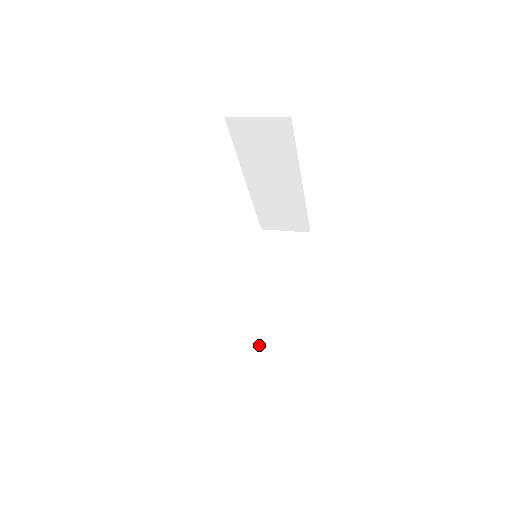
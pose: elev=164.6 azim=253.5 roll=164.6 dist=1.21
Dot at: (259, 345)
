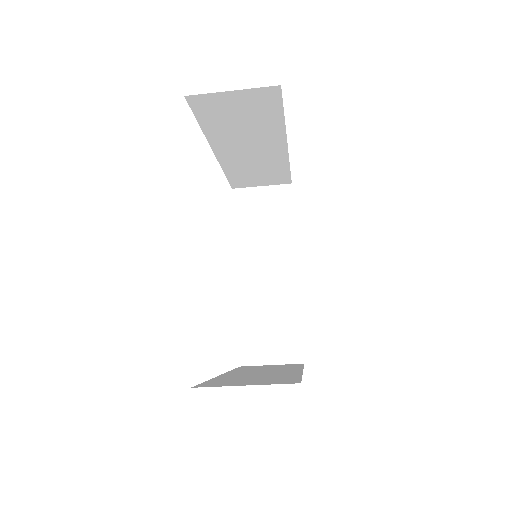
Dot at: (248, 379)
